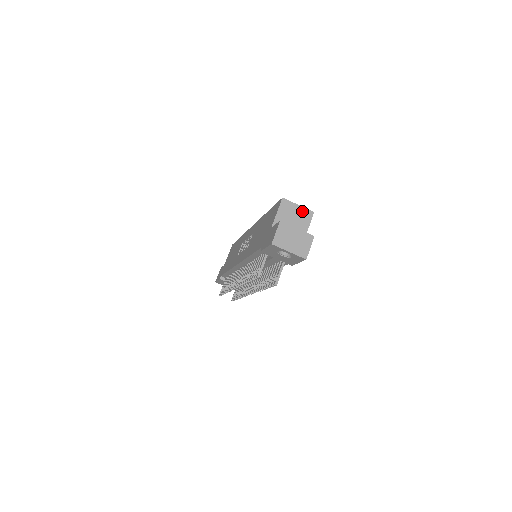
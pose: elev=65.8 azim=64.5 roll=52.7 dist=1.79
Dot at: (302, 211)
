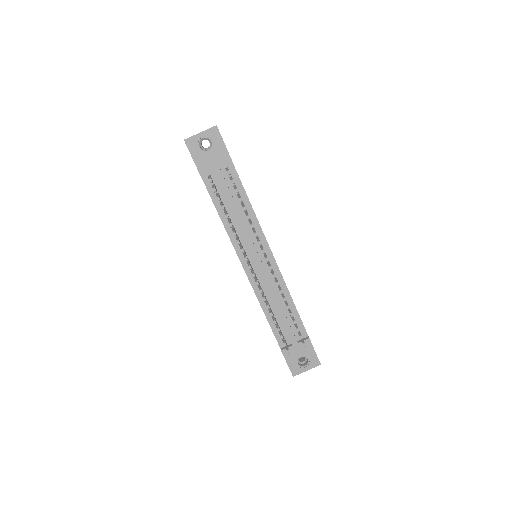
Dot at: occluded
